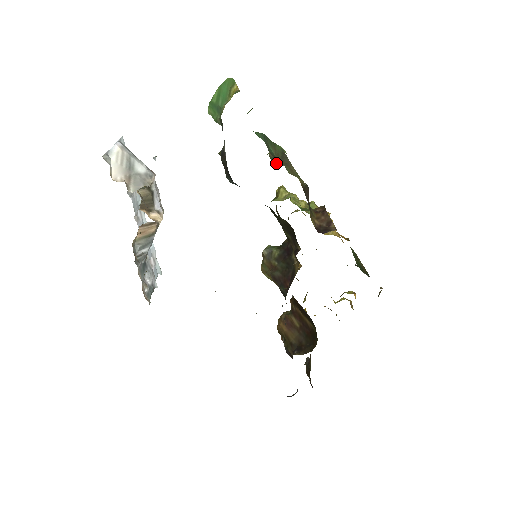
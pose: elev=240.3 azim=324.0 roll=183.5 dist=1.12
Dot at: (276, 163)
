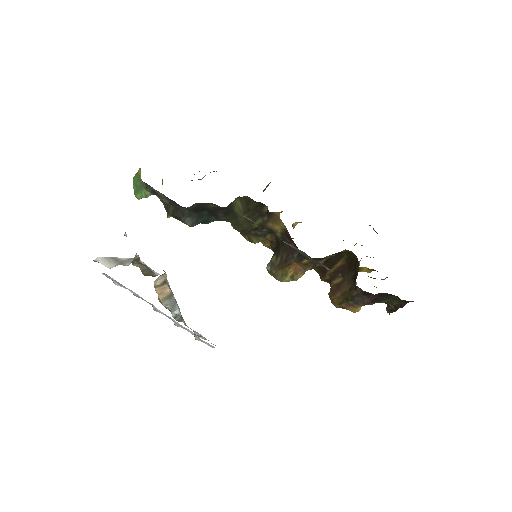
Dot at: occluded
